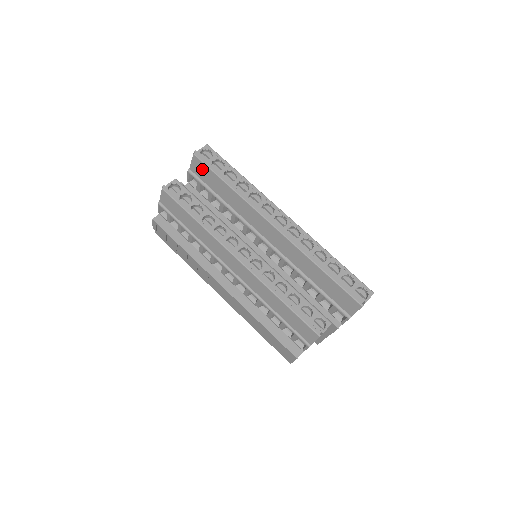
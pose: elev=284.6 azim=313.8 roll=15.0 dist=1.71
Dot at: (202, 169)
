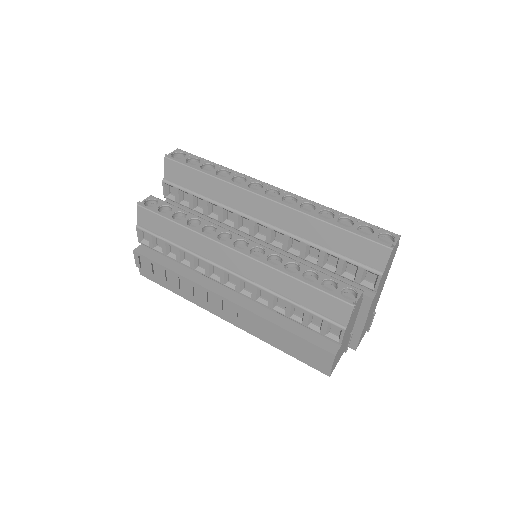
Dot at: (177, 170)
